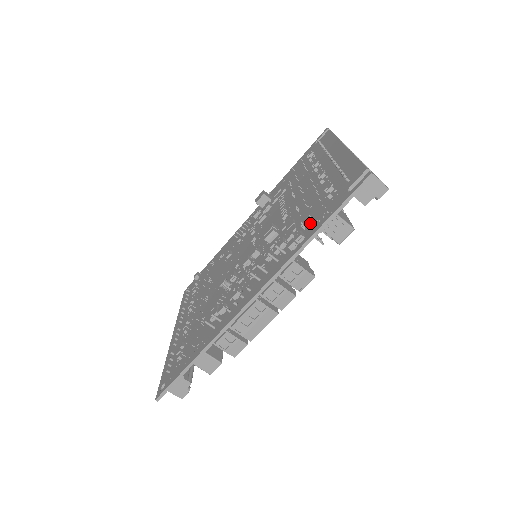
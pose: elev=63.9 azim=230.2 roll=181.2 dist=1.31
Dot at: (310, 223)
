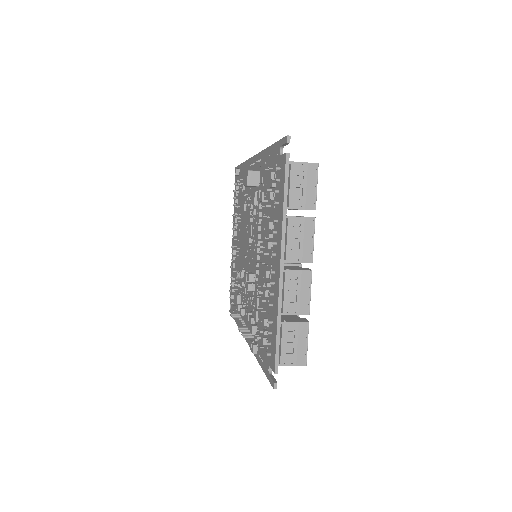
Dot at: (259, 342)
